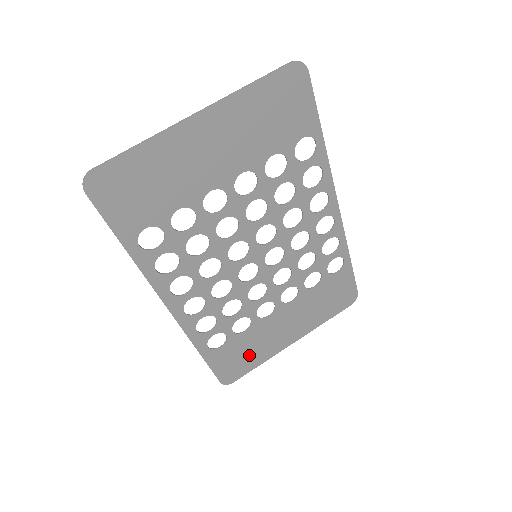
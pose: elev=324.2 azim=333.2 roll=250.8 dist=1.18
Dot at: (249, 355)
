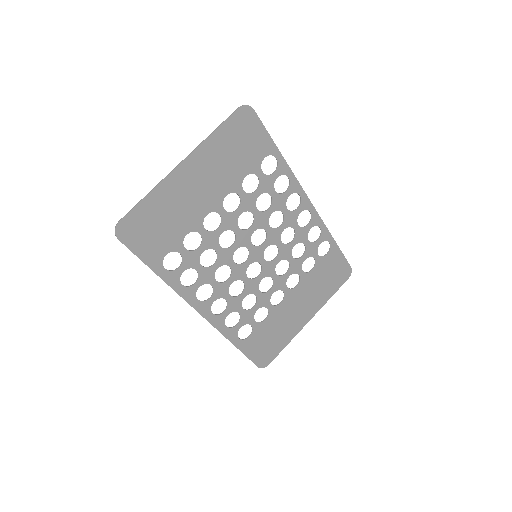
Dot at: (275, 339)
